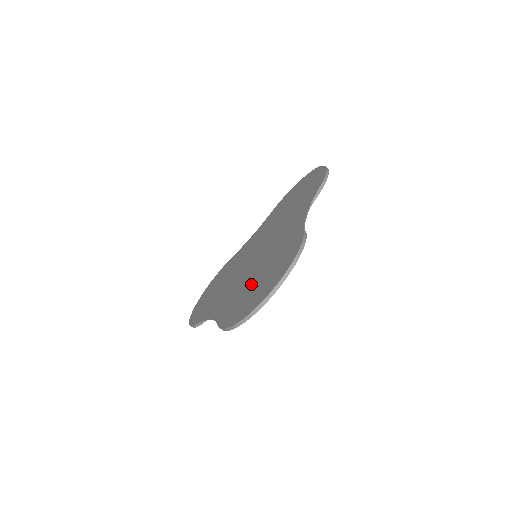
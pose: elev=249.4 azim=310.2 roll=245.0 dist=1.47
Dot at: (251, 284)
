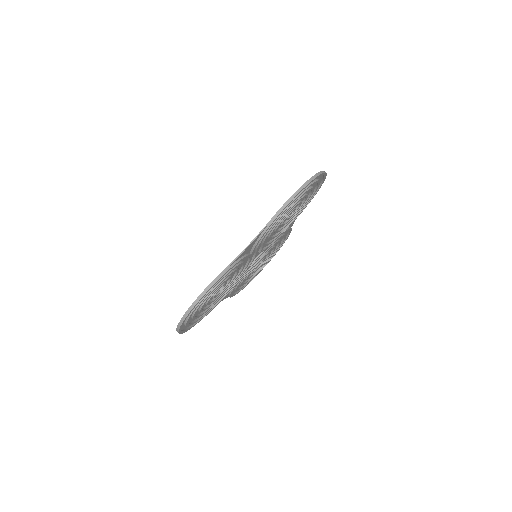
Dot at: occluded
